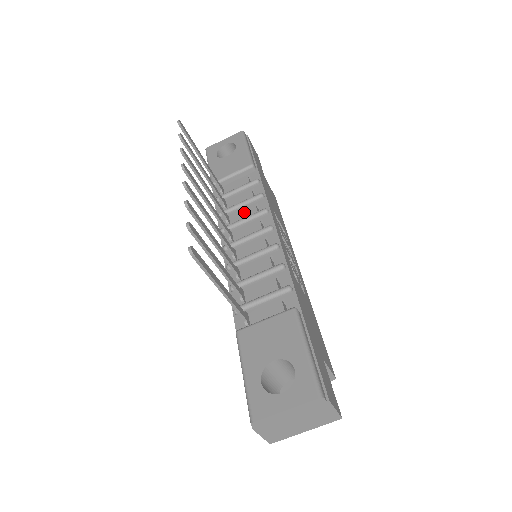
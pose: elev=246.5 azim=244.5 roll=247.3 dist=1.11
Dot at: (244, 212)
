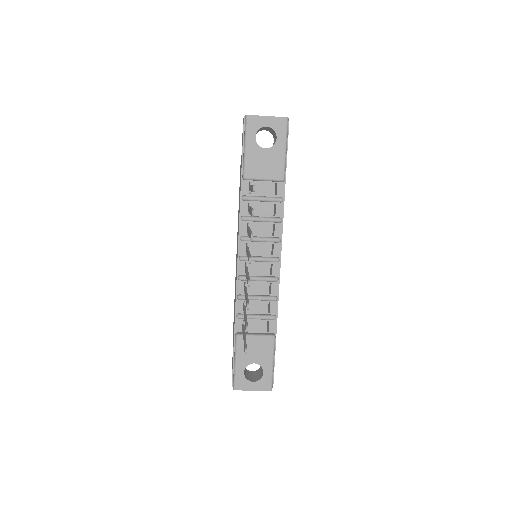
Dot at: (262, 227)
